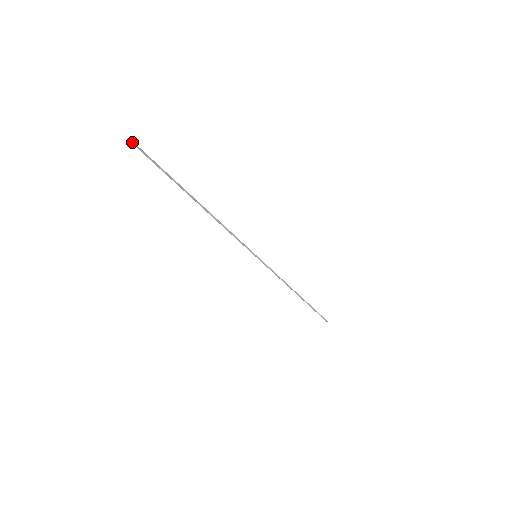
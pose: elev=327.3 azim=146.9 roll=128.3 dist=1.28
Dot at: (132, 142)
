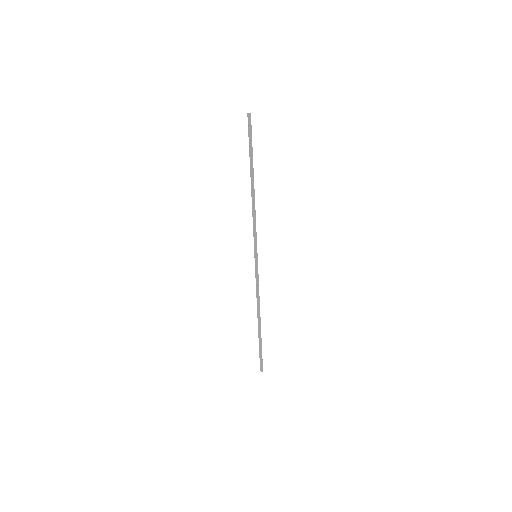
Dot at: (250, 113)
